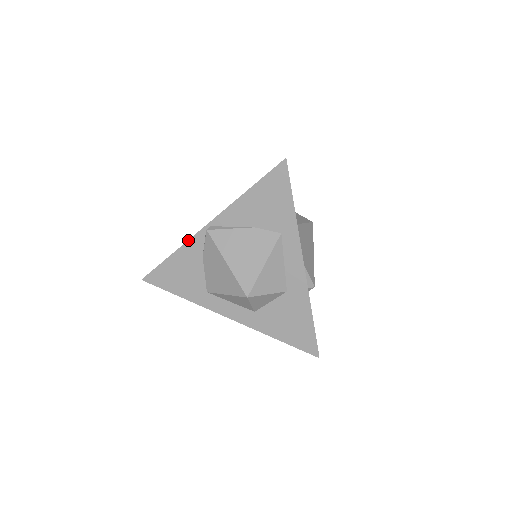
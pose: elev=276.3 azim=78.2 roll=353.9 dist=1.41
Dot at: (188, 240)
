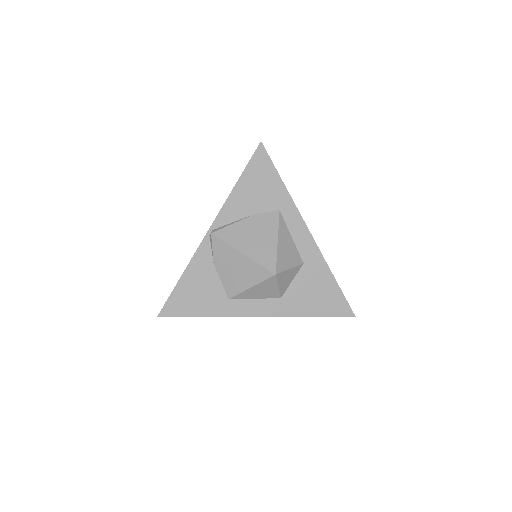
Dot at: (194, 253)
